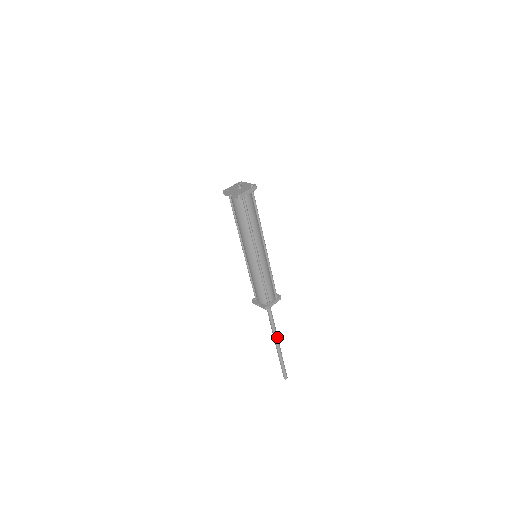
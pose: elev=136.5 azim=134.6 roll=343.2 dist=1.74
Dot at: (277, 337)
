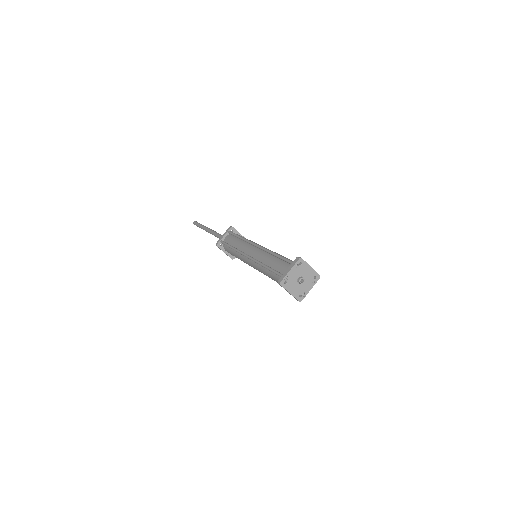
Dot at: occluded
